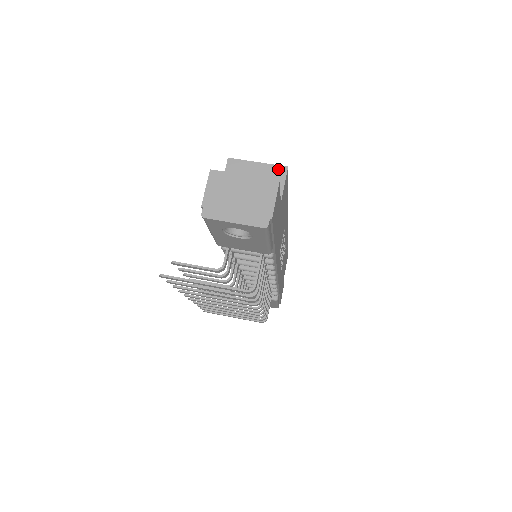
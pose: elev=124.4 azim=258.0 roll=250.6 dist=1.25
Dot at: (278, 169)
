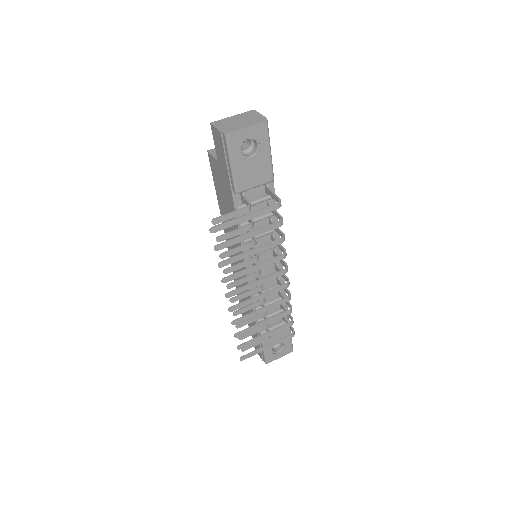
Dot at: occluded
